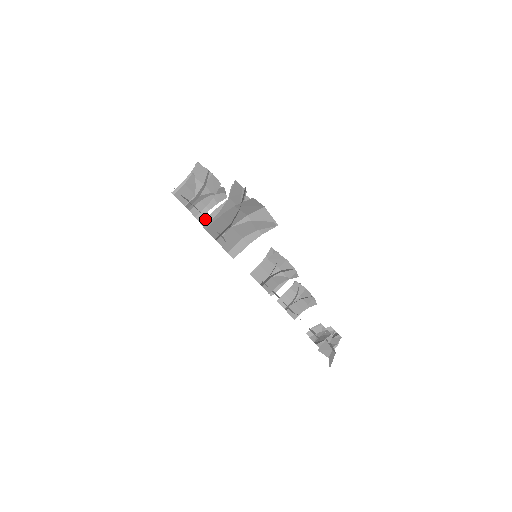
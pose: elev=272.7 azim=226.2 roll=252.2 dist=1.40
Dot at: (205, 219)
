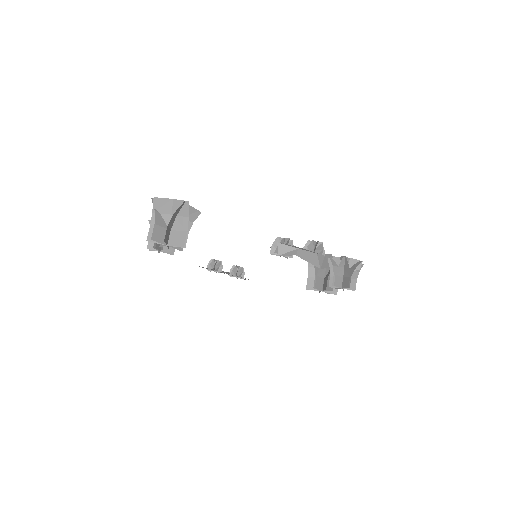
Dot at: occluded
